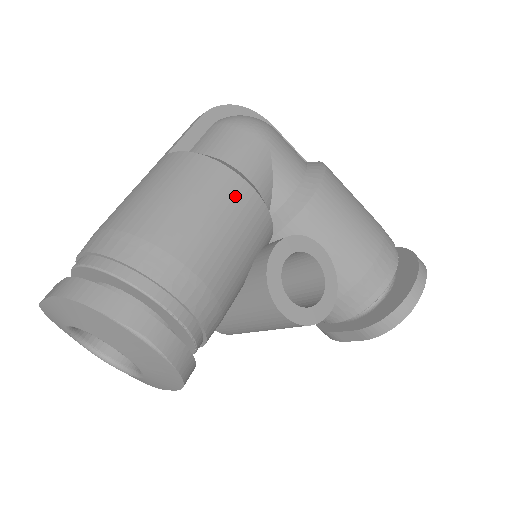
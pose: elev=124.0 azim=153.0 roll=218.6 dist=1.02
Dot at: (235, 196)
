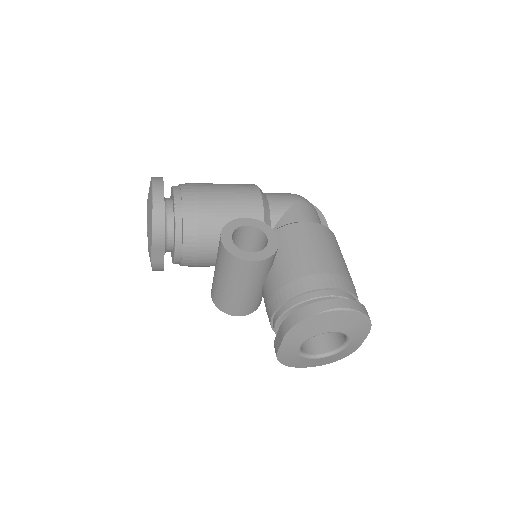
Dot at: (248, 193)
